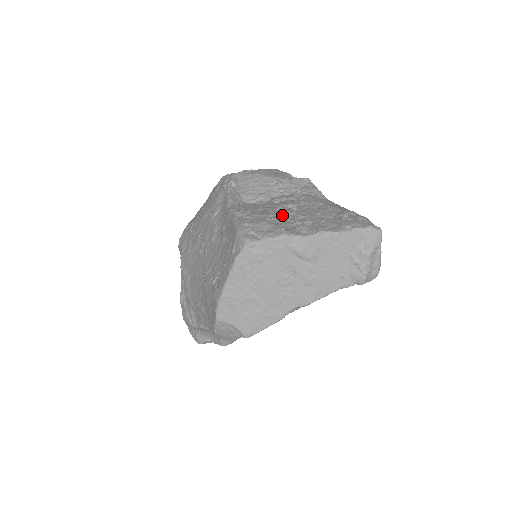
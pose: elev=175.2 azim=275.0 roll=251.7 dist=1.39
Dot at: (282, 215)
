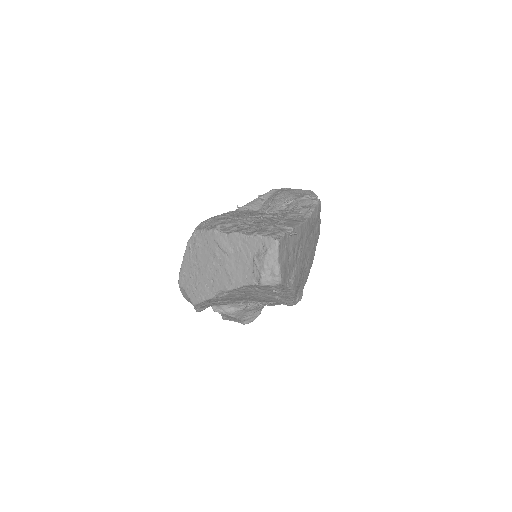
Dot at: (242, 219)
